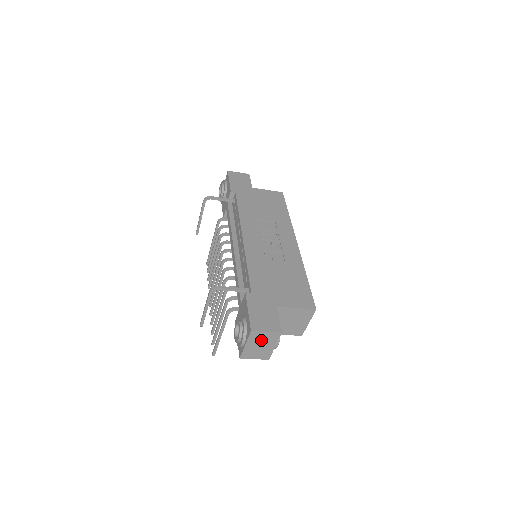
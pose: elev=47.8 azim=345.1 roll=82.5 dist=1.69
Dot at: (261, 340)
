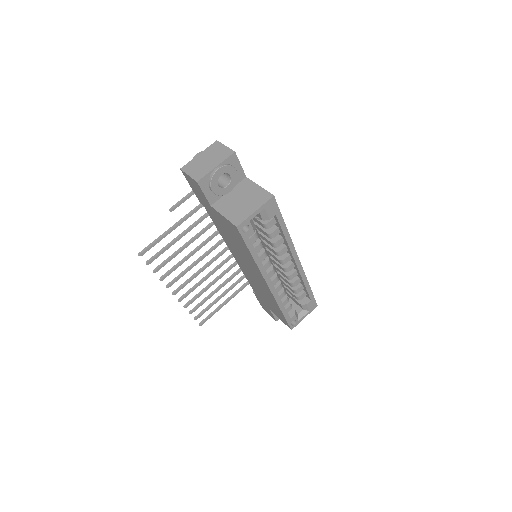
Dot at: (214, 154)
